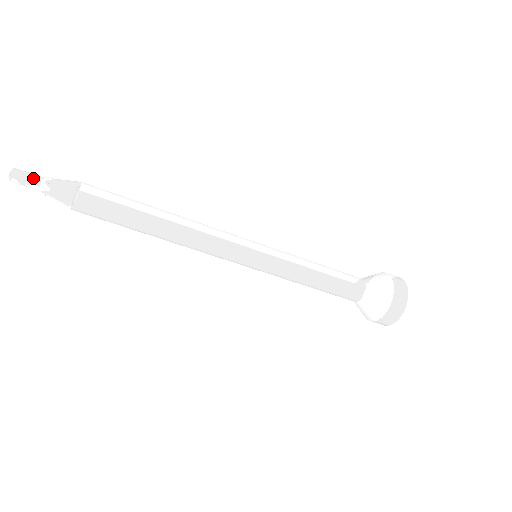
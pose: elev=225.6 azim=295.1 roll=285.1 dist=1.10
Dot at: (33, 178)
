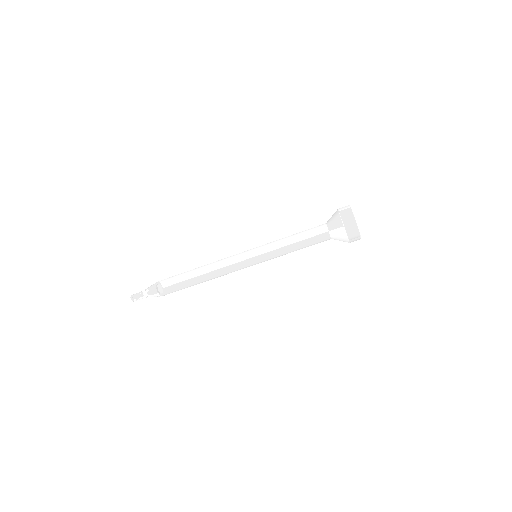
Dot at: (139, 293)
